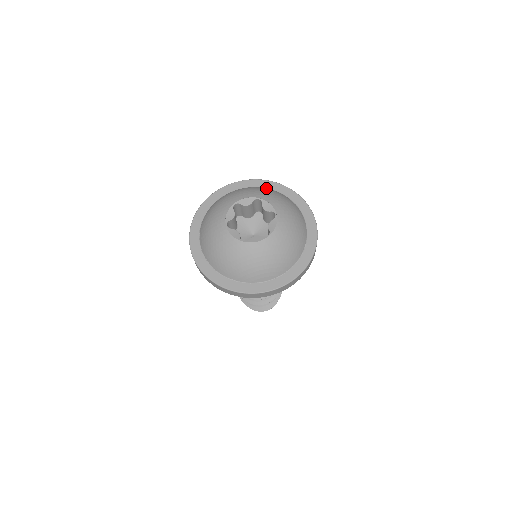
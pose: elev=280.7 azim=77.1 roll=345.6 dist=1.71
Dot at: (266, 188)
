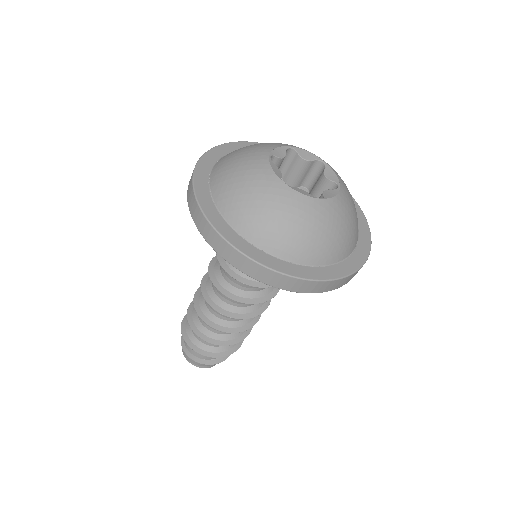
Dot at: occluded
